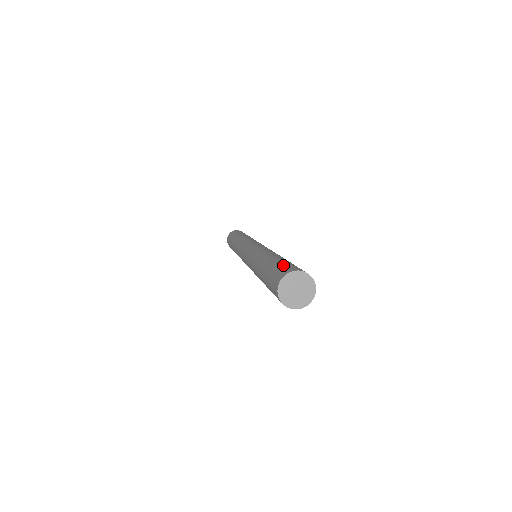
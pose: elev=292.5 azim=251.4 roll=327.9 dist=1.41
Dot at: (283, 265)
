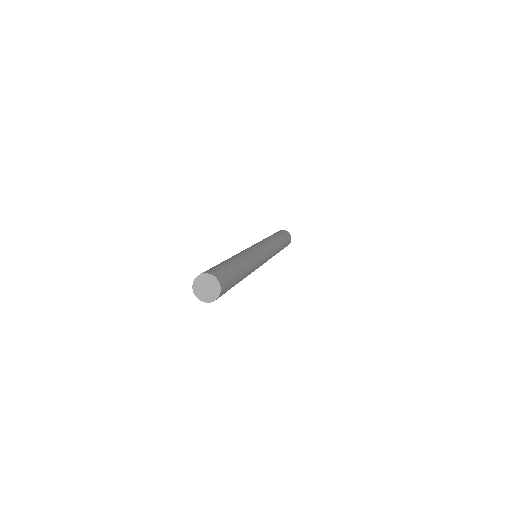
Dot at: (217, 267)
